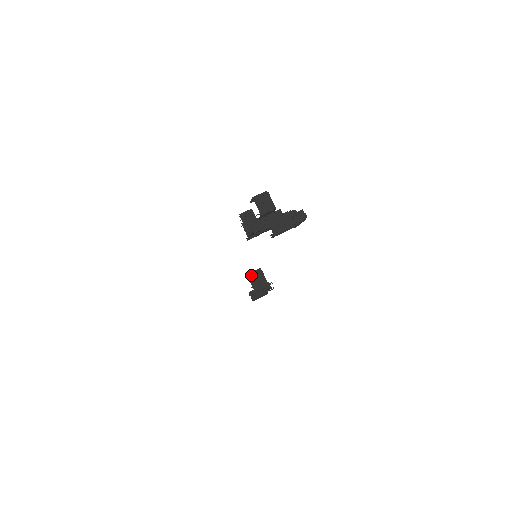
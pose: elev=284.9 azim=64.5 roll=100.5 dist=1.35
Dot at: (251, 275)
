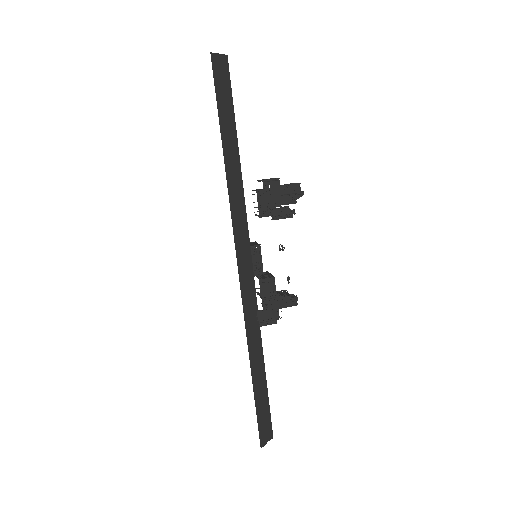
Dot at: occluded
